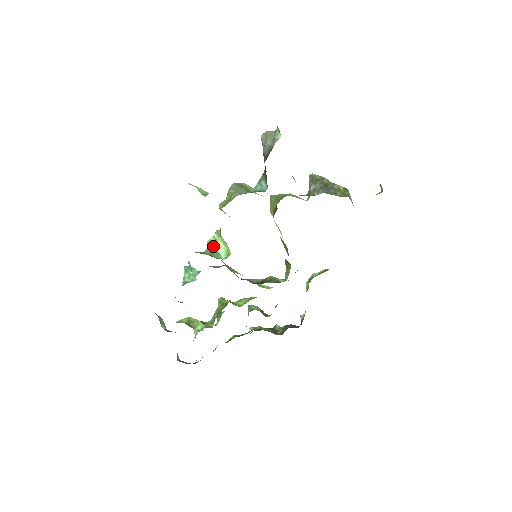
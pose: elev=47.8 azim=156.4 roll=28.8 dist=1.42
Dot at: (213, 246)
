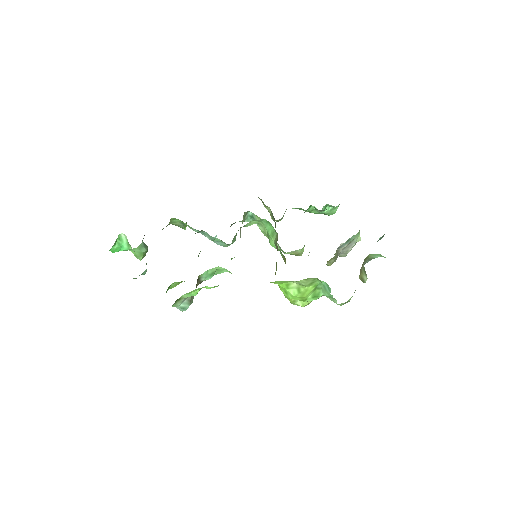
Dot at: occluded
